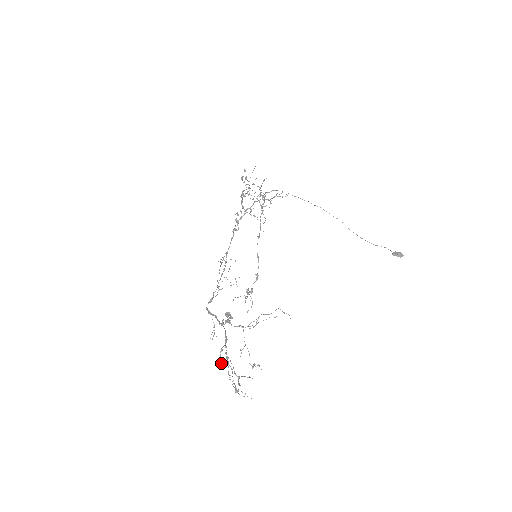
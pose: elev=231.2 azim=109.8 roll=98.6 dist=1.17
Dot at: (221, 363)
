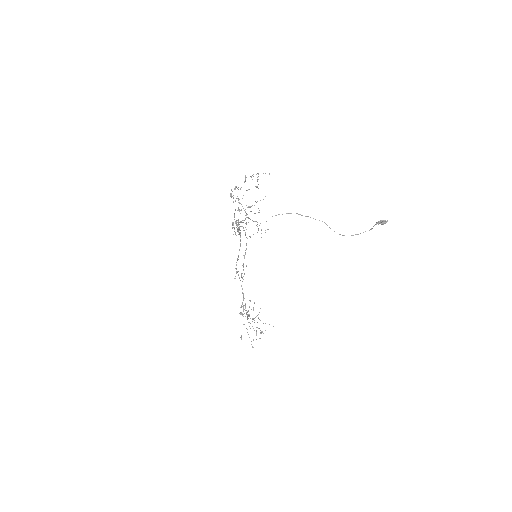
Dot at: occluded
